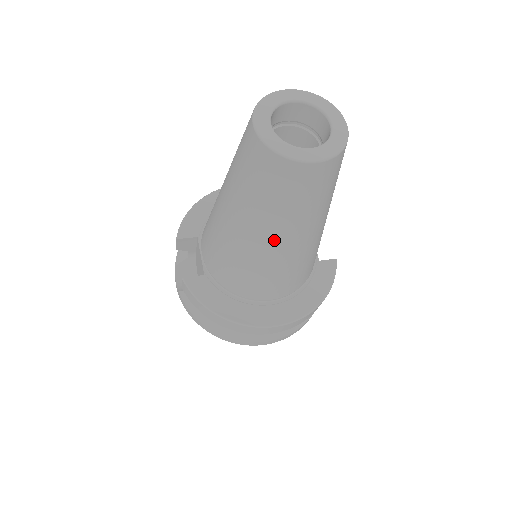
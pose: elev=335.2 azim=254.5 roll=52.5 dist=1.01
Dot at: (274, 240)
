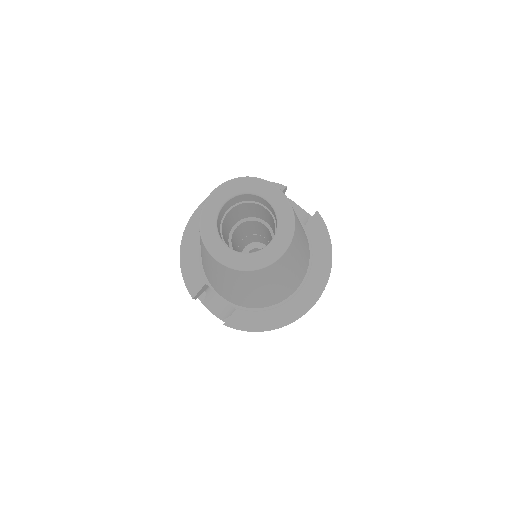
Dot at: (280, 284)
